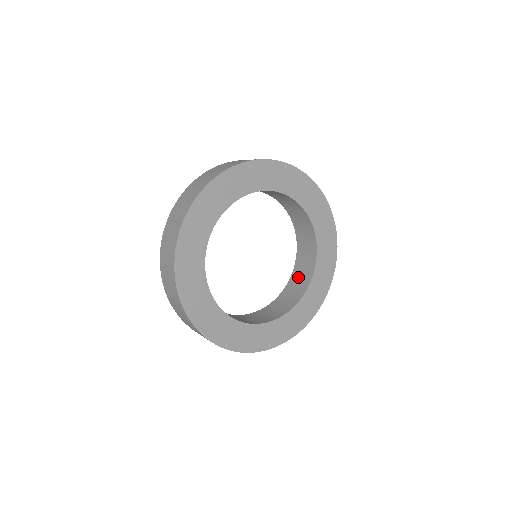
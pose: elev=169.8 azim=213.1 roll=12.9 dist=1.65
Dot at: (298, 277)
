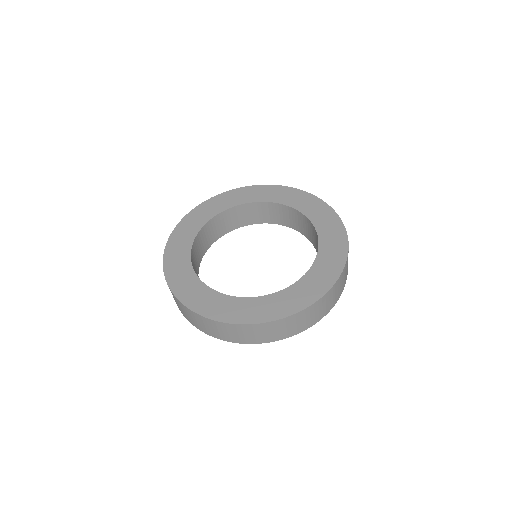
Dot at: occluded
